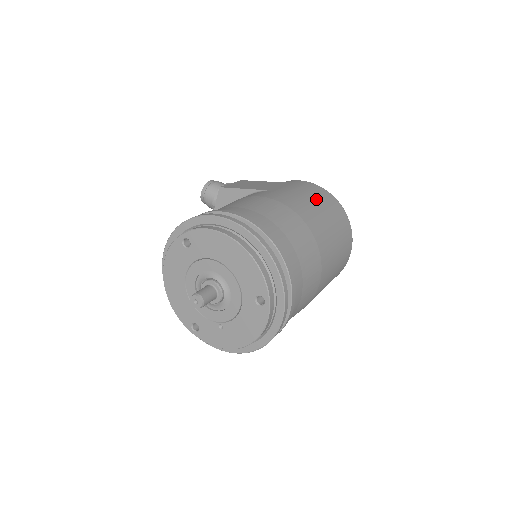
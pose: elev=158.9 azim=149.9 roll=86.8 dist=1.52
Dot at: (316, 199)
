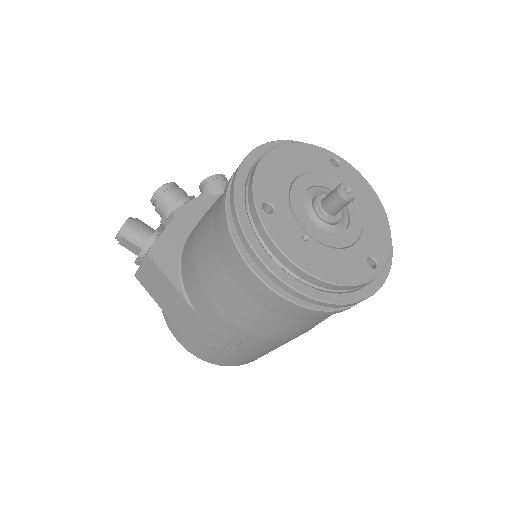
Dot at: occluded
